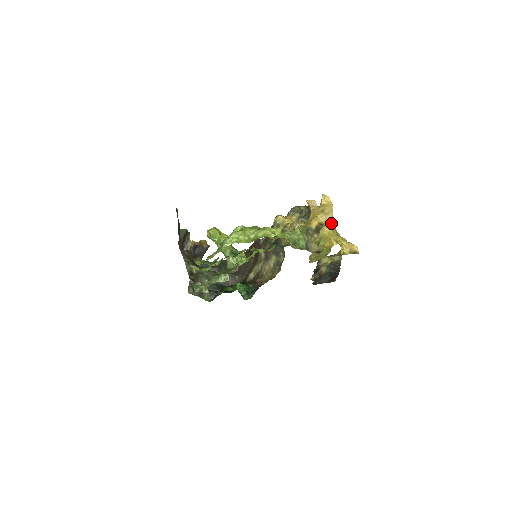
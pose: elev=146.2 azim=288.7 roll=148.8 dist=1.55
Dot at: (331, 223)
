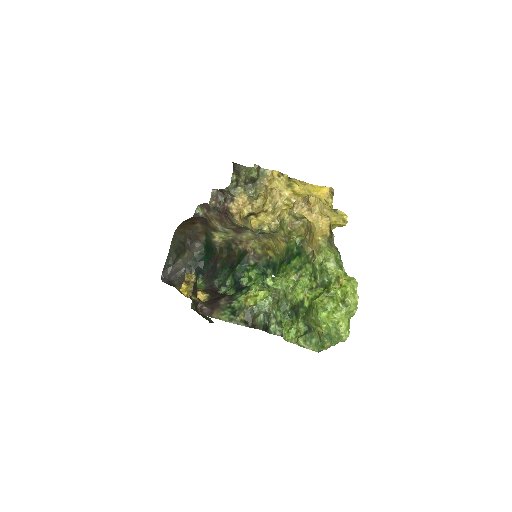
Dot at: (327, 211)
